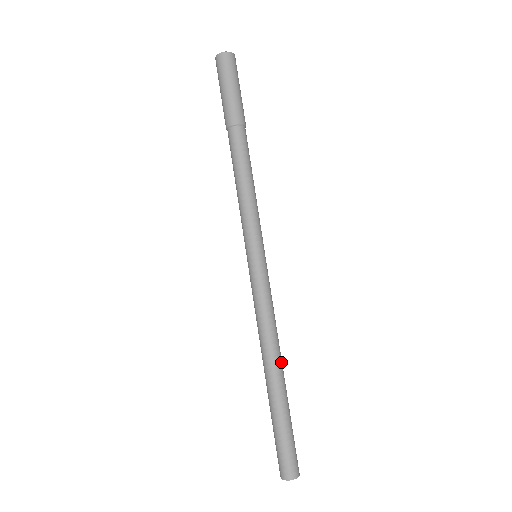
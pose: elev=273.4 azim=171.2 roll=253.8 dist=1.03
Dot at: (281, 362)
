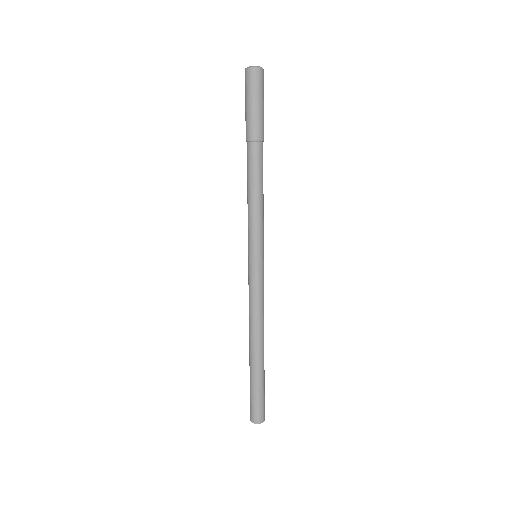
Dot at: occluded
